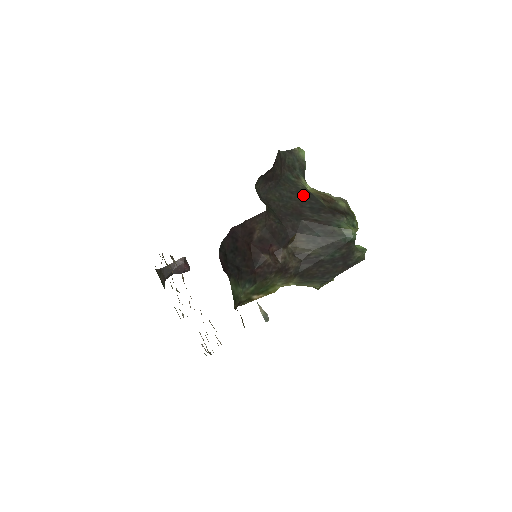
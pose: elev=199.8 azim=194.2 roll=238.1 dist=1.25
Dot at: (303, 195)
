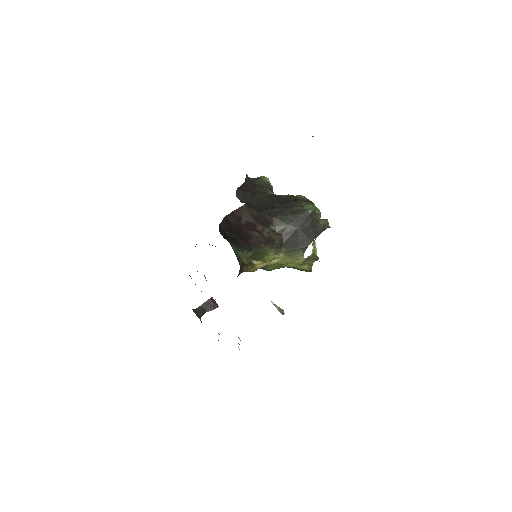
Dot at: (272, 197)
